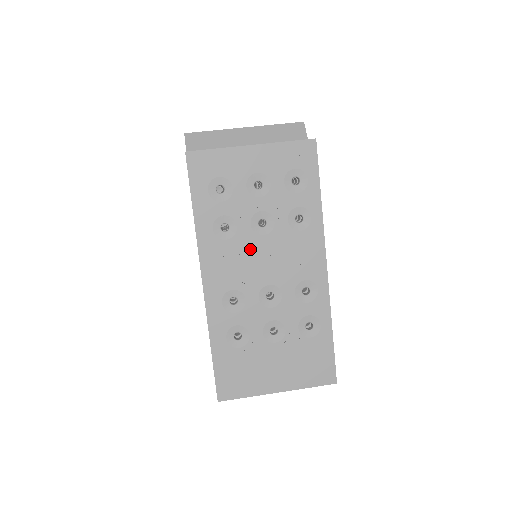
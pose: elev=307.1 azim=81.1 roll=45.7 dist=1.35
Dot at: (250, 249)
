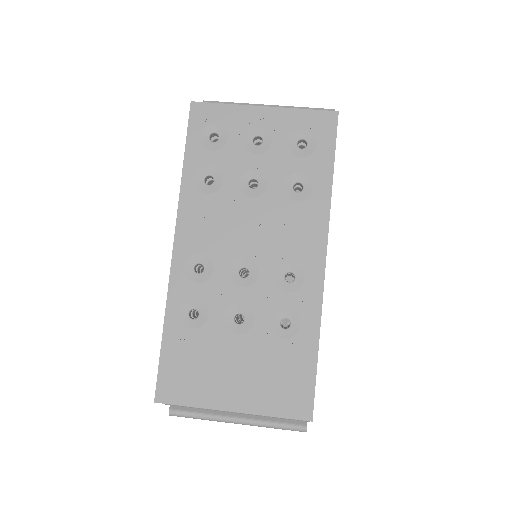
Dot at: (232, 210)
